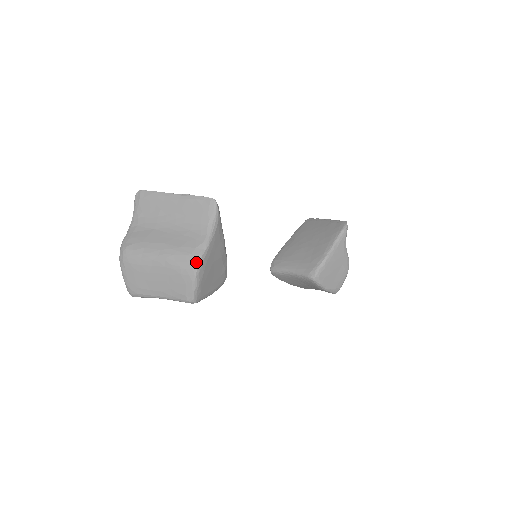
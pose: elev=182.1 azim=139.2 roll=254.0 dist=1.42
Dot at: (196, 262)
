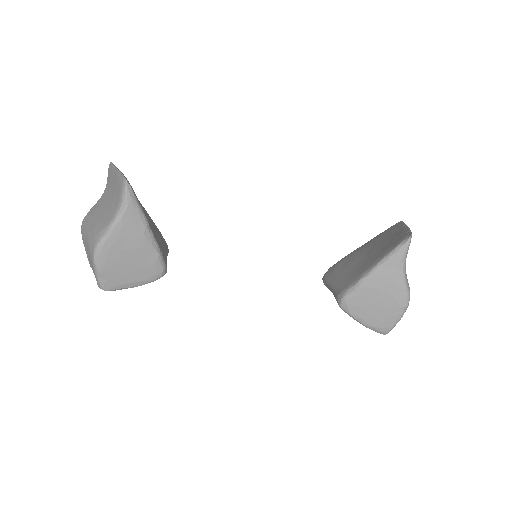
Dot at: (95, 246)
